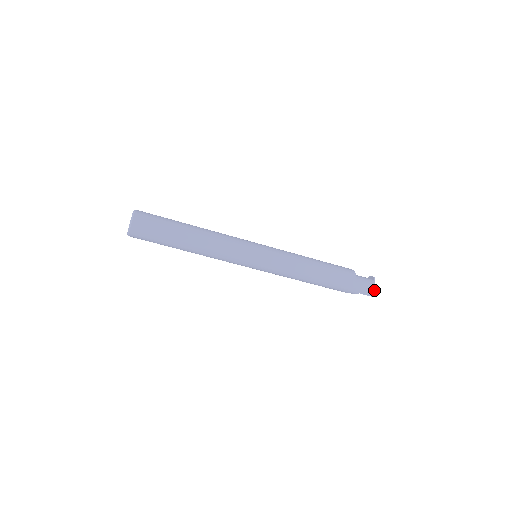
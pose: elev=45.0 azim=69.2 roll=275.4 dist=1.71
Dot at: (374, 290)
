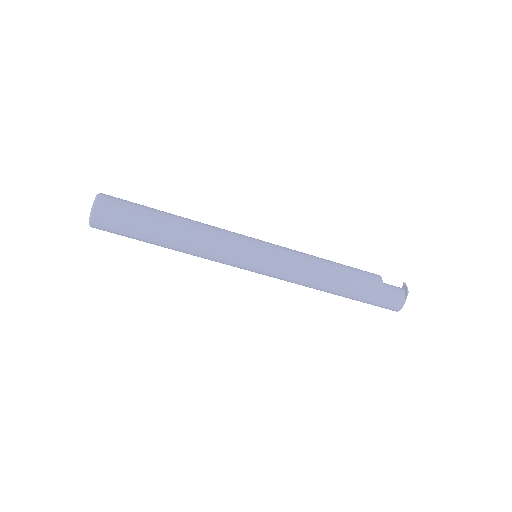
Dot at: (400, 309)
